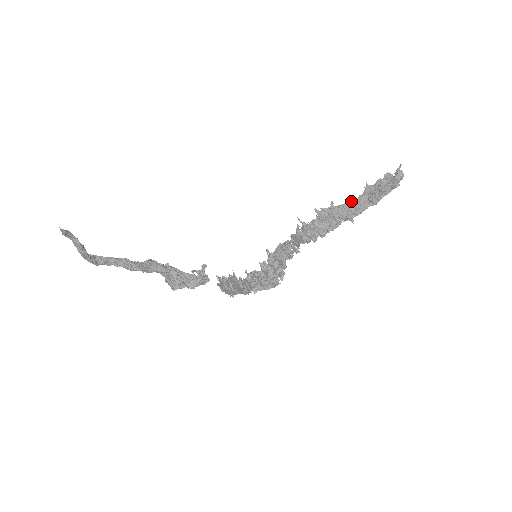
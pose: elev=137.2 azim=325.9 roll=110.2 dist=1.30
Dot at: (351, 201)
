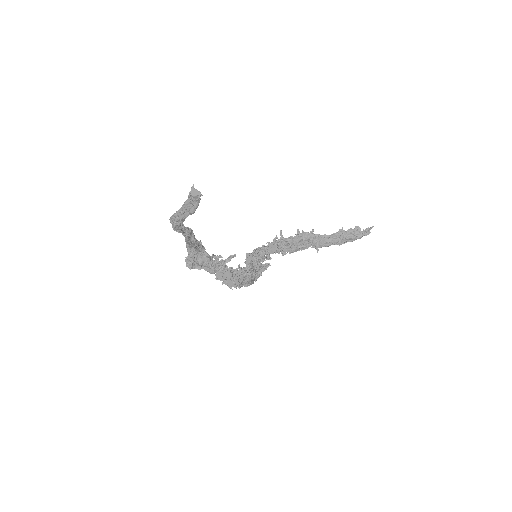
Dot at: (325, 235)
